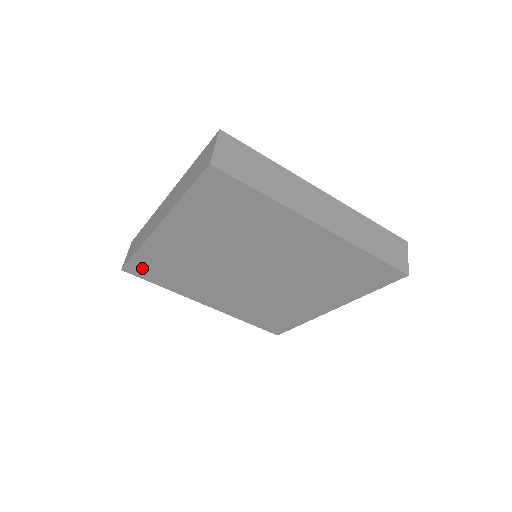
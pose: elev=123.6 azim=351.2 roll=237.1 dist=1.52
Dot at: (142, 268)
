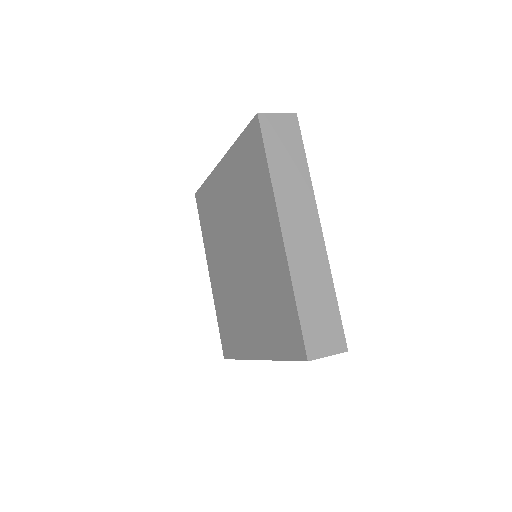
Dot at: (202, 201)
